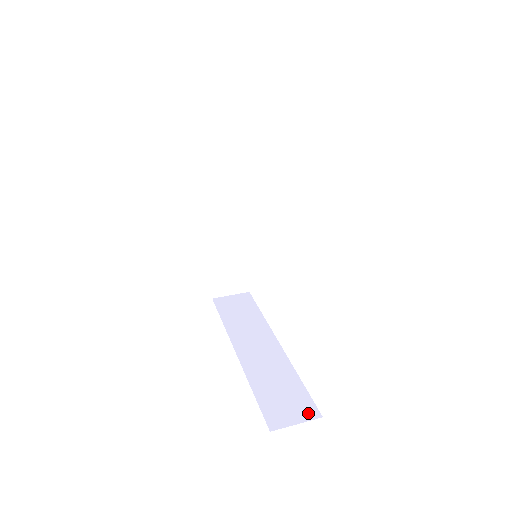
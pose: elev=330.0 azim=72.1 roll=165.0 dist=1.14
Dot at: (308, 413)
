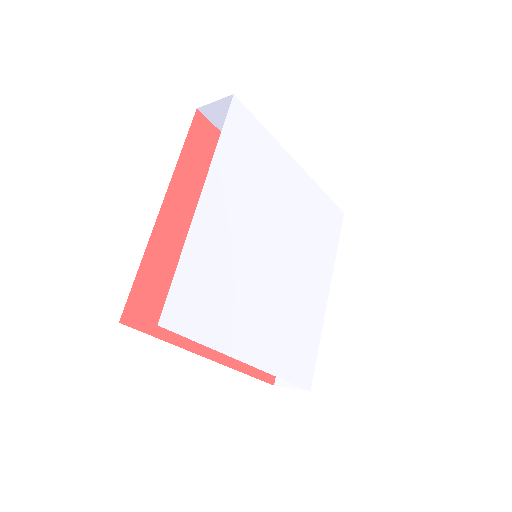
Dot at: occluded
